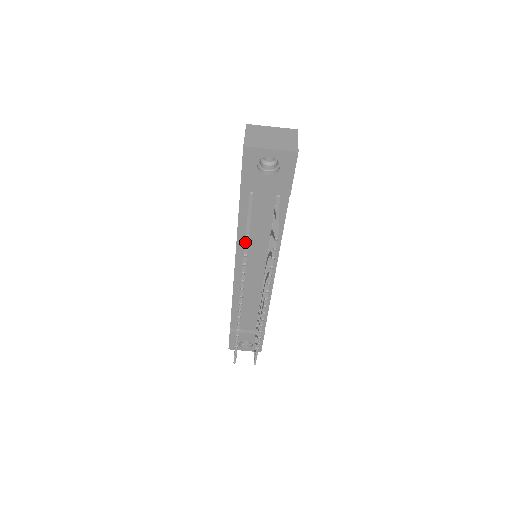
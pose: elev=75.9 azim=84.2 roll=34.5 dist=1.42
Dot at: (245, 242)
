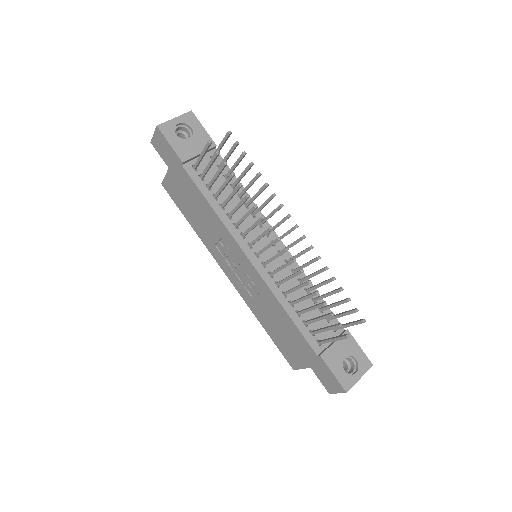
Dot at: (215, 153)
